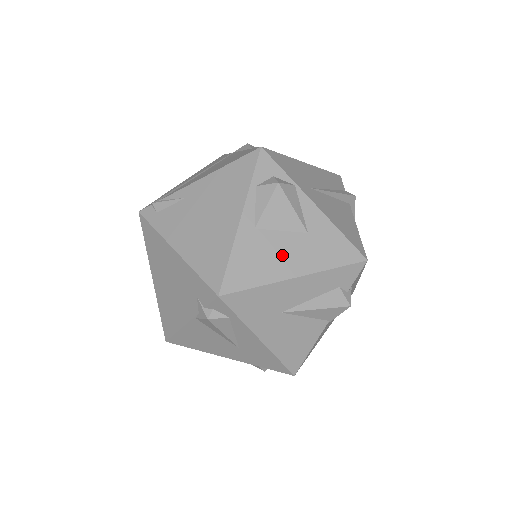
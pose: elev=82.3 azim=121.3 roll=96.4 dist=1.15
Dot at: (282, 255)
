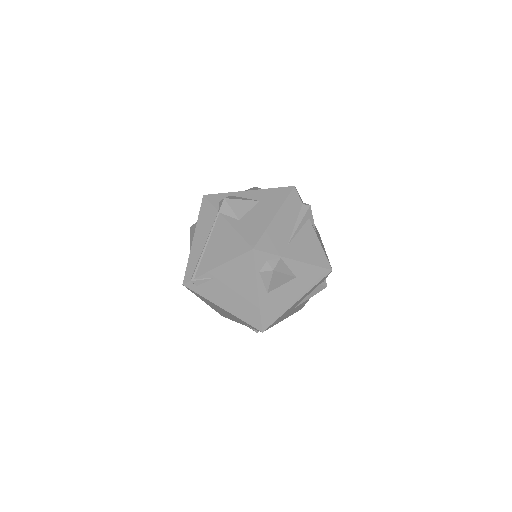
Dot at: (286, 296)
